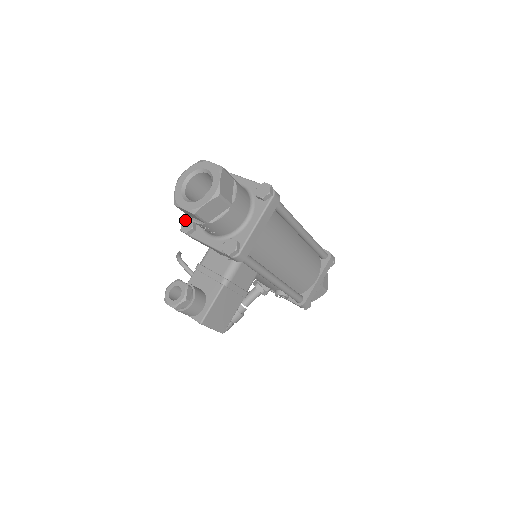
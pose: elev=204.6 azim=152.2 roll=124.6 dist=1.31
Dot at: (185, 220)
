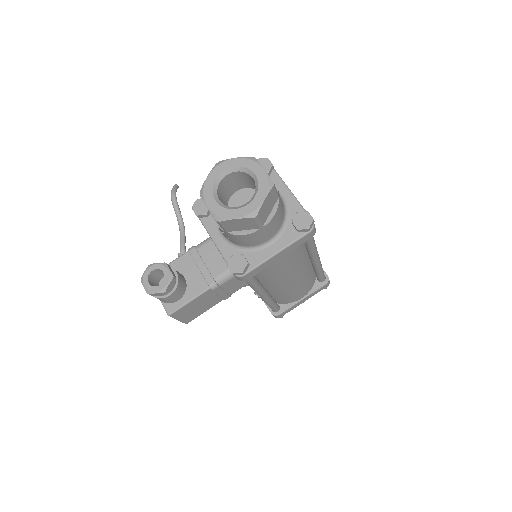
Dot at: occluded
